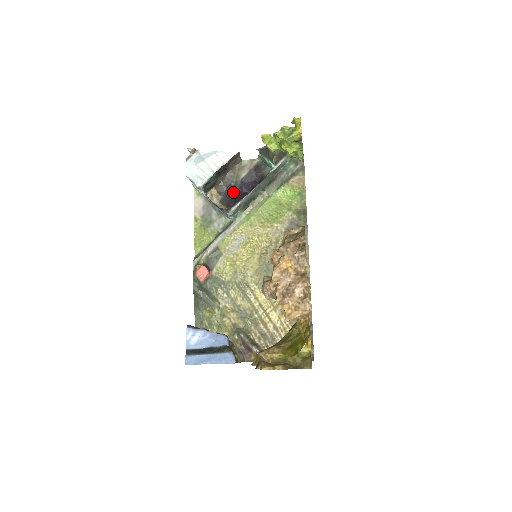
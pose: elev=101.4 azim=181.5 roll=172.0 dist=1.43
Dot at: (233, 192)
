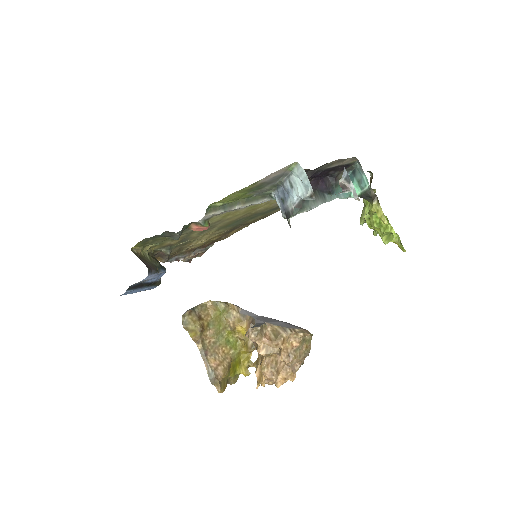
Dot at: occluded
